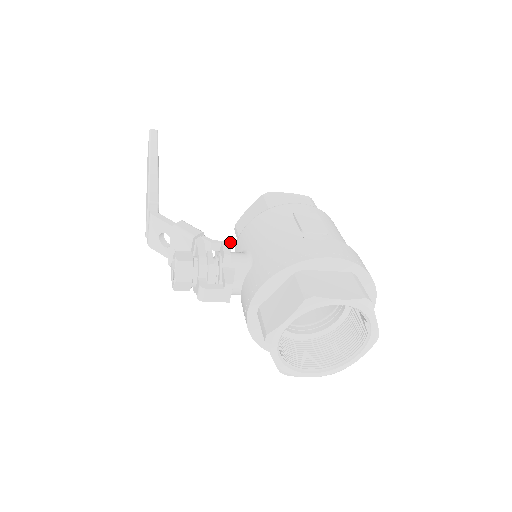
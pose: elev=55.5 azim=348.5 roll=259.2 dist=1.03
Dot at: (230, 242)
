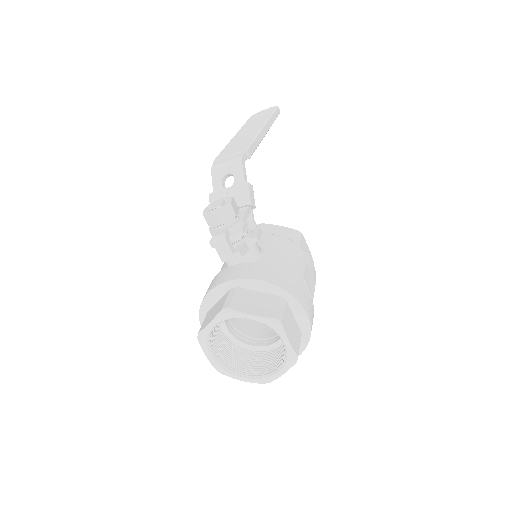
Dot at: occluded
